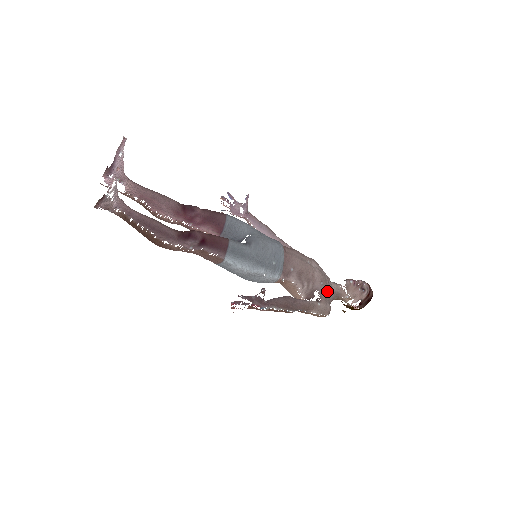
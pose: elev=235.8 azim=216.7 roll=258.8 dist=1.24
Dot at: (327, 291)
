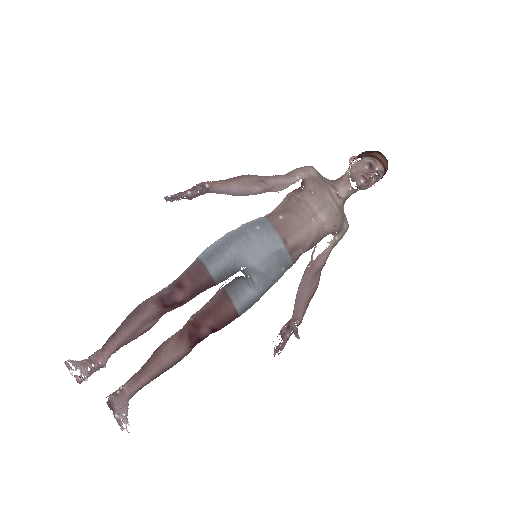
Dot at: (341, 221)
